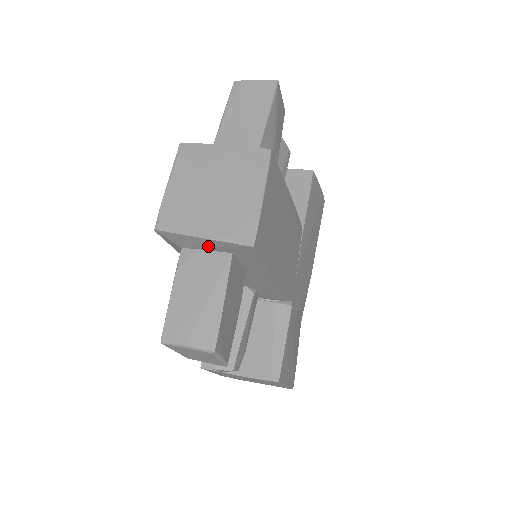
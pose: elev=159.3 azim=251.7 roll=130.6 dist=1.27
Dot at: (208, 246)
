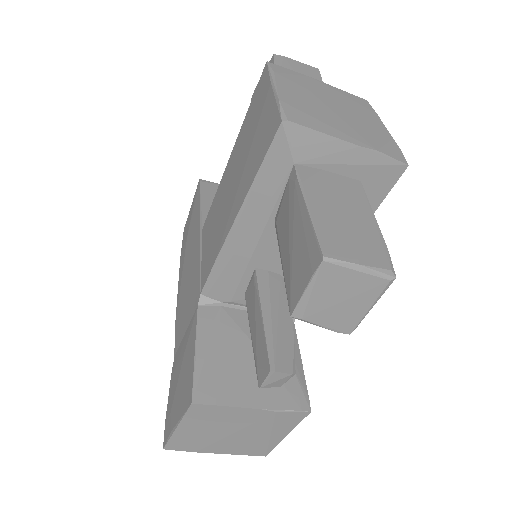
Dot at: (342, 161)
